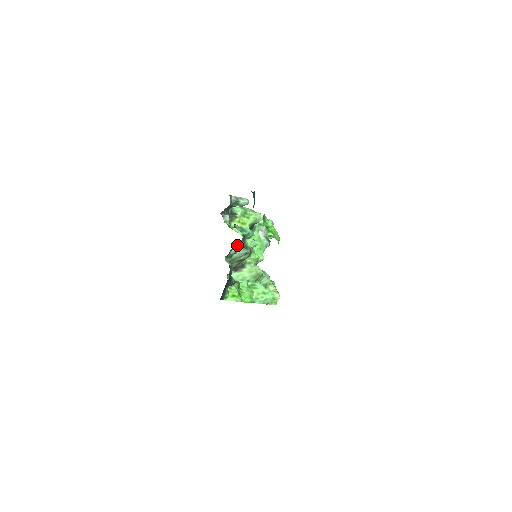
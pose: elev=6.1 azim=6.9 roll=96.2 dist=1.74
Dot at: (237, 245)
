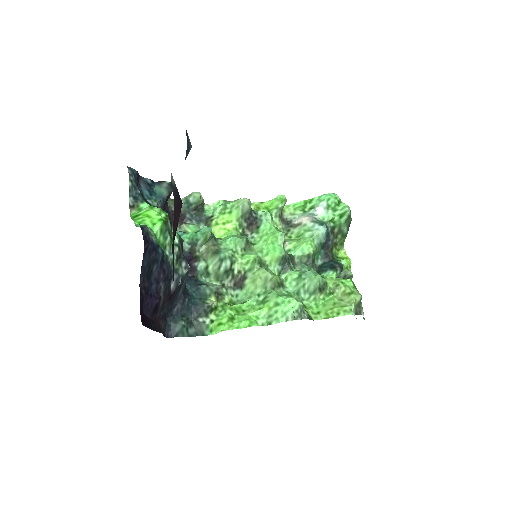
Dot at: (204, 255)
